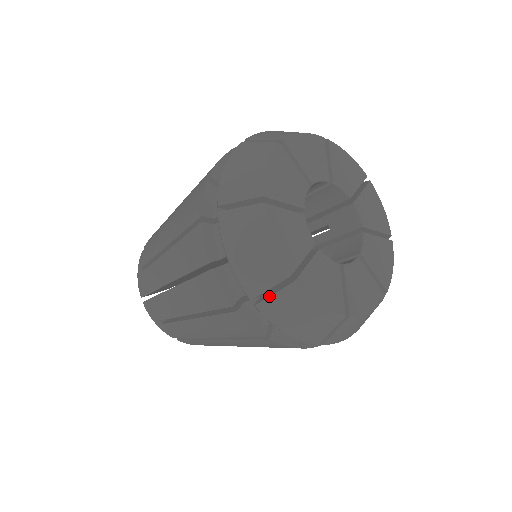
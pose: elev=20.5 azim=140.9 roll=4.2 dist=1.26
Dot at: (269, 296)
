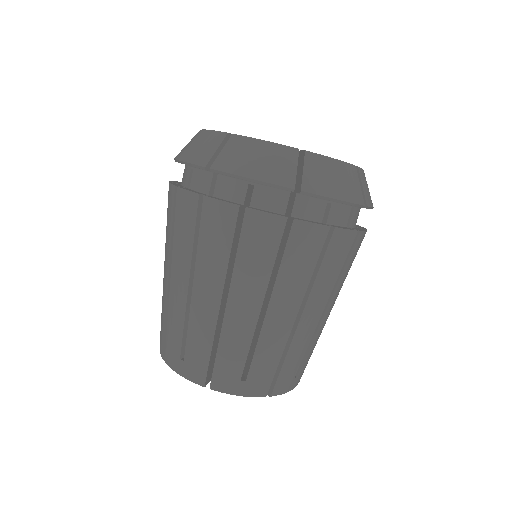
Dot at: (302, 175)
